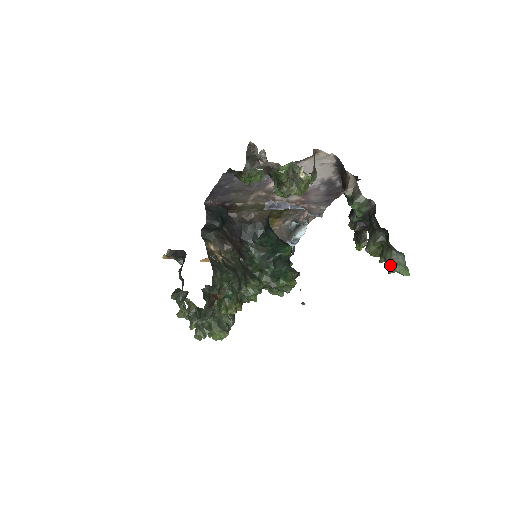
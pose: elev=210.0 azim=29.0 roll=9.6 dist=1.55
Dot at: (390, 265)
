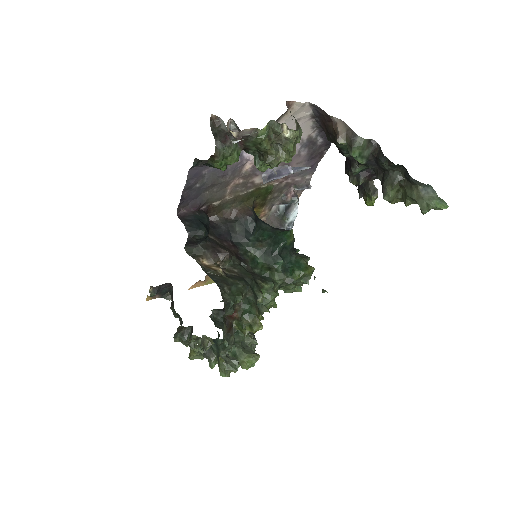
Dot at: (422, 203)
